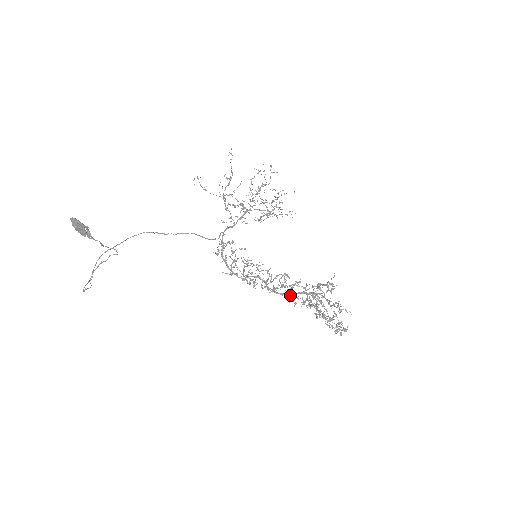
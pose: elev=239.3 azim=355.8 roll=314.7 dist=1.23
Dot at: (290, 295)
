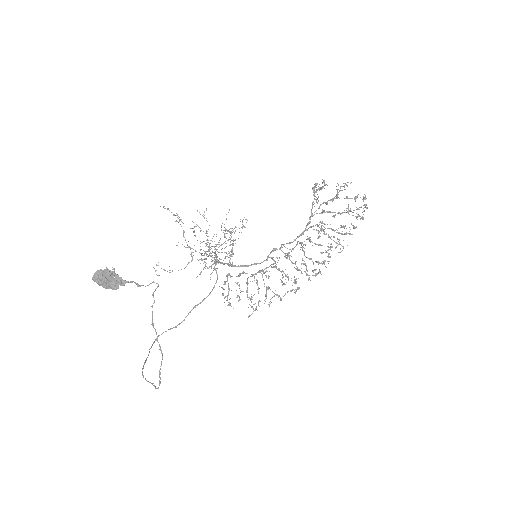
Dot at: (307, 229)
